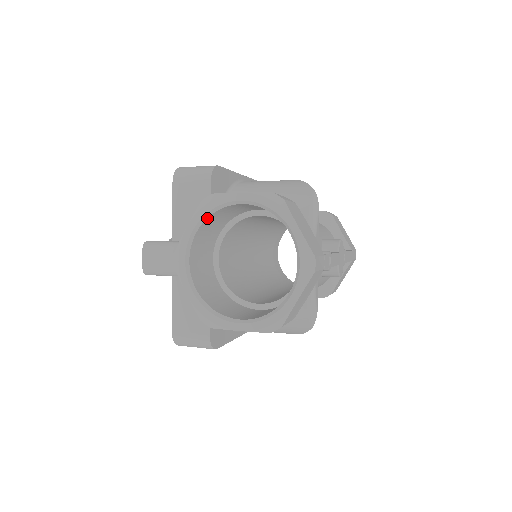
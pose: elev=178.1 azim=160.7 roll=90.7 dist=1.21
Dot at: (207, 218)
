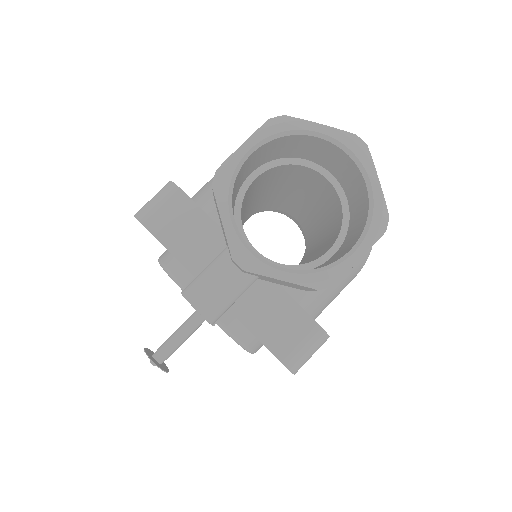
Dot at: (231, 197)
